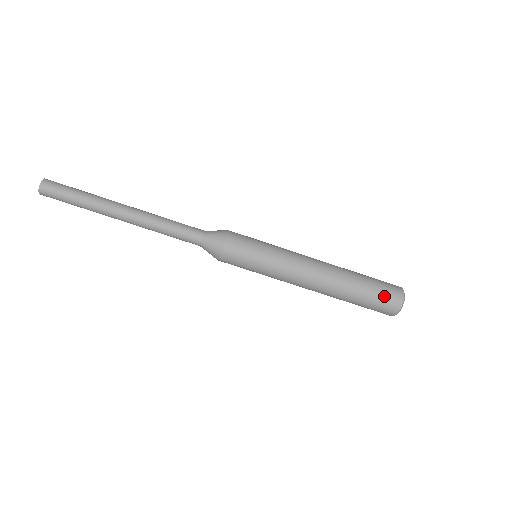
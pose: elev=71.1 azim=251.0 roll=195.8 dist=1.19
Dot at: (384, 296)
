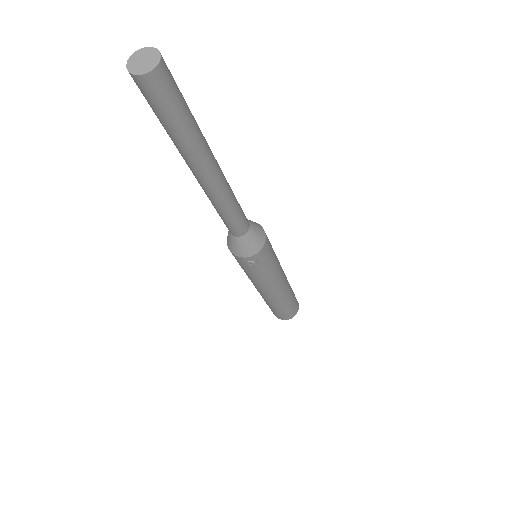
Dot at: (287, 314)
